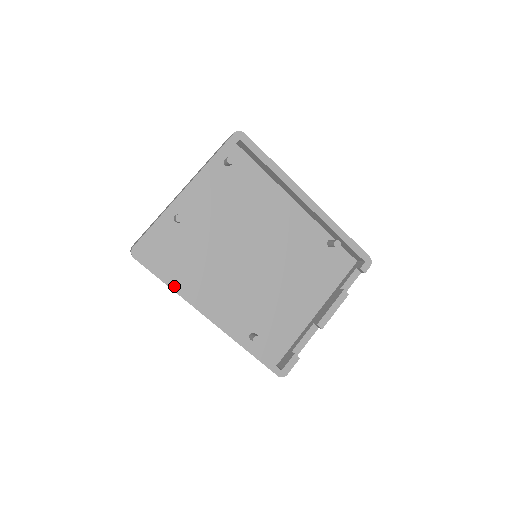
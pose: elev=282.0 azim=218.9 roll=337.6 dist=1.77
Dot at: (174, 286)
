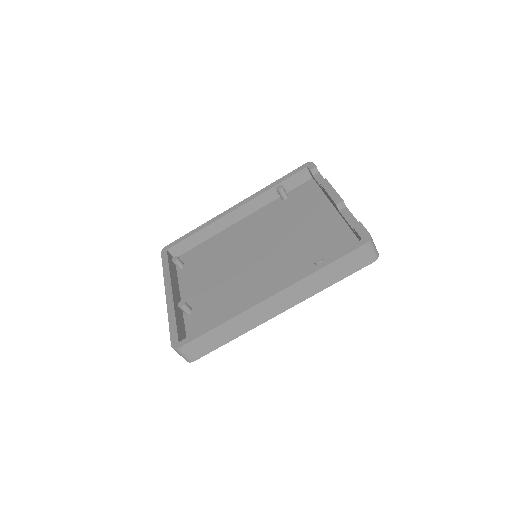
Dot at: (221, 321)
